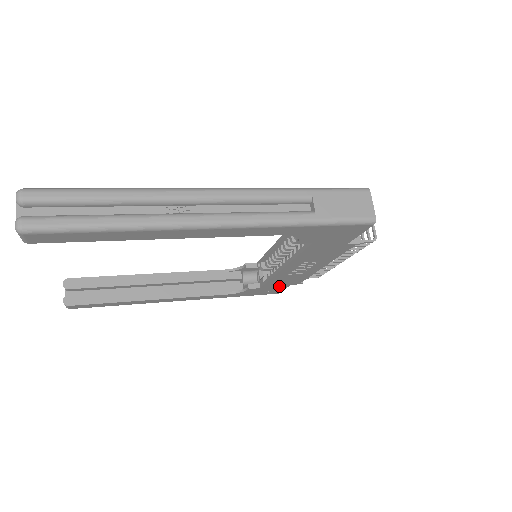
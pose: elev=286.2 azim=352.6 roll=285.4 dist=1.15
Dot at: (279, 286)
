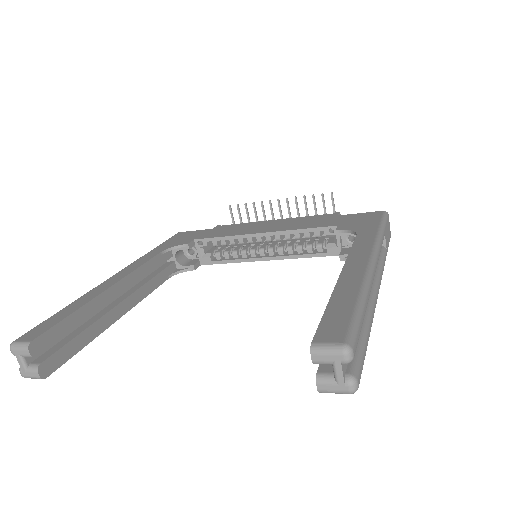
Dot at: occluded
